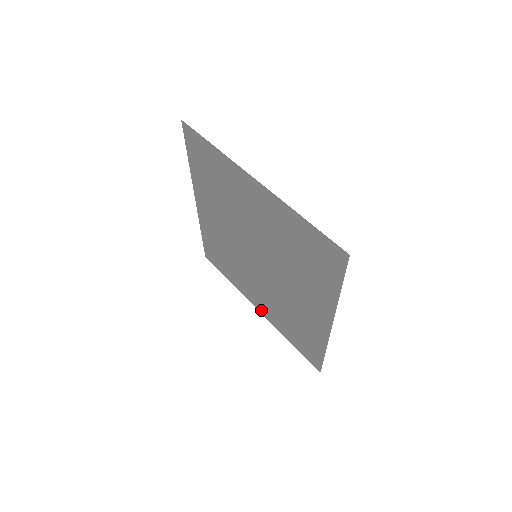
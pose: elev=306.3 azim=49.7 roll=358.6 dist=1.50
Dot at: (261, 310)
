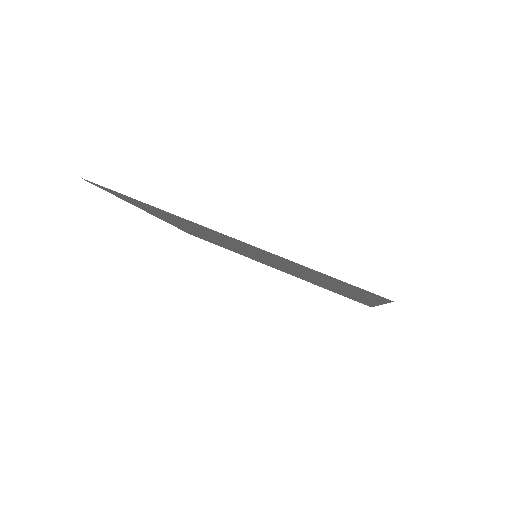
Dot at: occluded
